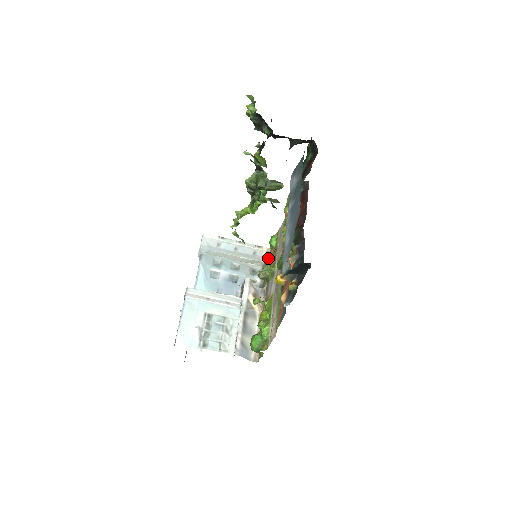
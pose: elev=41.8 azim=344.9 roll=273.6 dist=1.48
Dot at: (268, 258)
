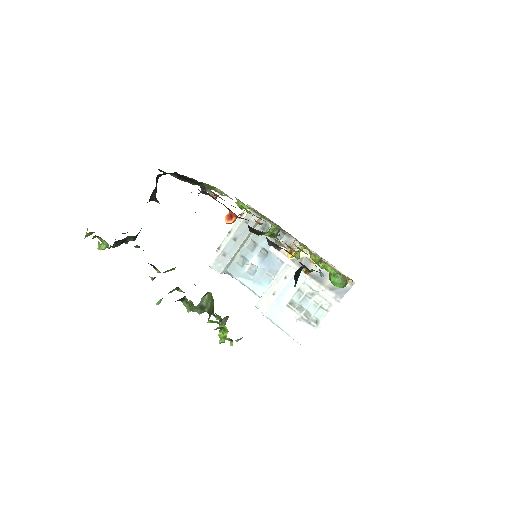
Dot at: occluded
